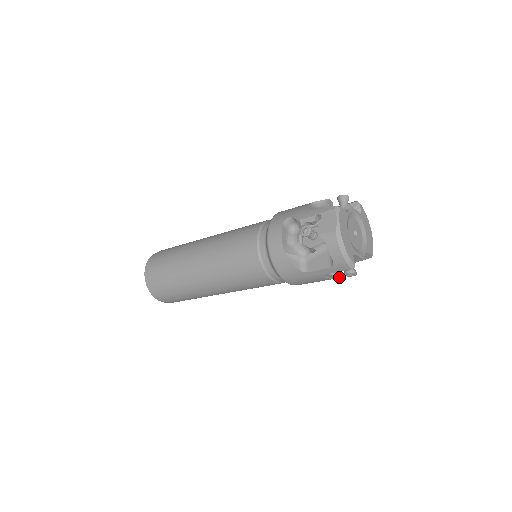
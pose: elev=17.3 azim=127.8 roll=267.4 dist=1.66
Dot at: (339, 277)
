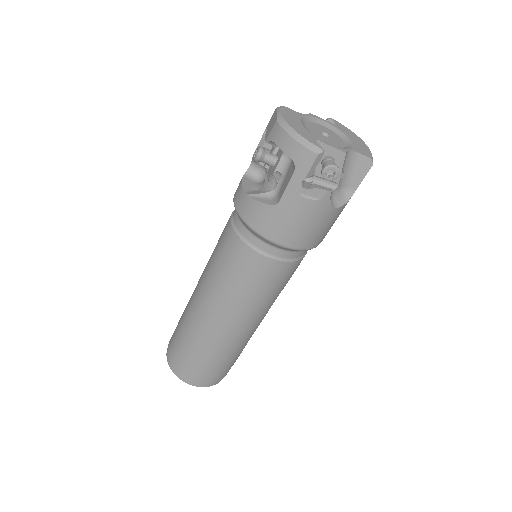
Dot at: (324, 191)
